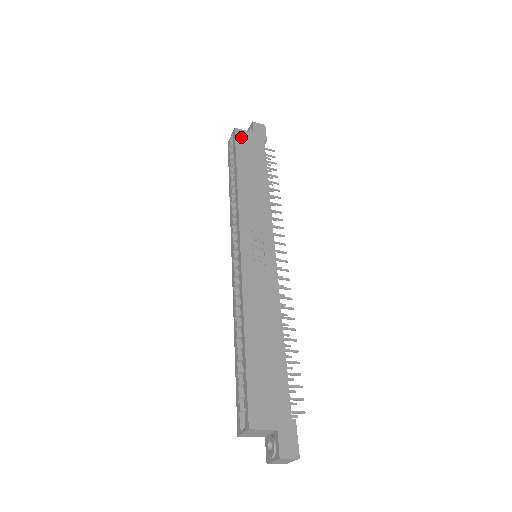
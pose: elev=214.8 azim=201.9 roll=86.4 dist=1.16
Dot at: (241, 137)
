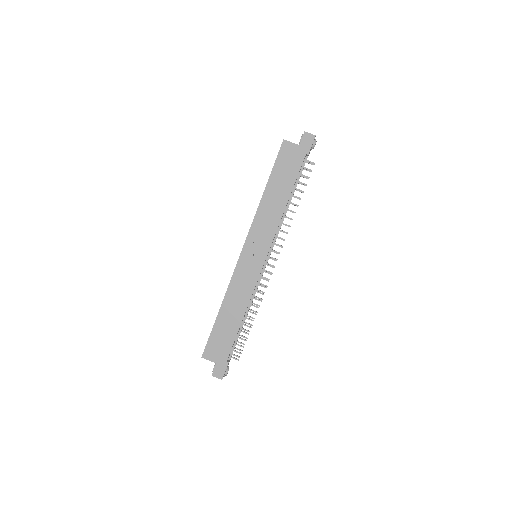
Dot at: (285, 150)
